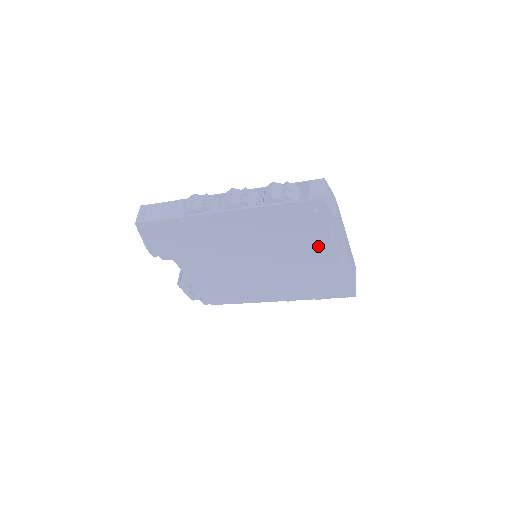
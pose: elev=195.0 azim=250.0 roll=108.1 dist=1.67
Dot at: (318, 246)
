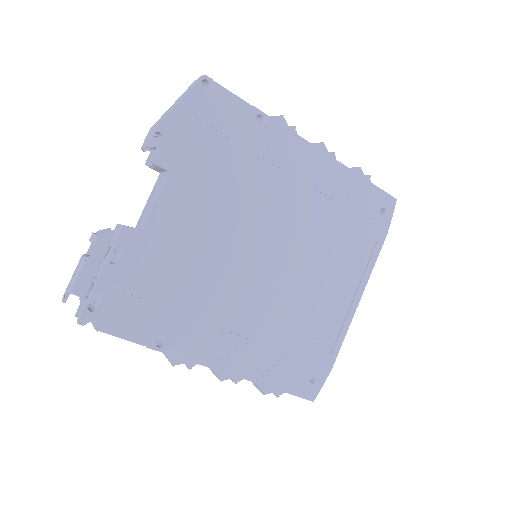
Dot at: (348, 267)
